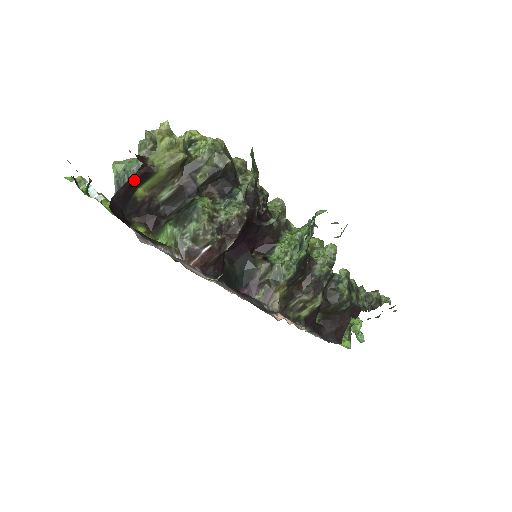
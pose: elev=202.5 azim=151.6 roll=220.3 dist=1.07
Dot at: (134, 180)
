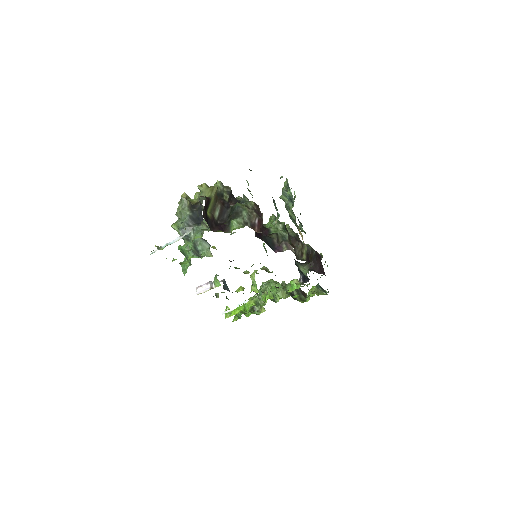
Dot at: (205, 206)
